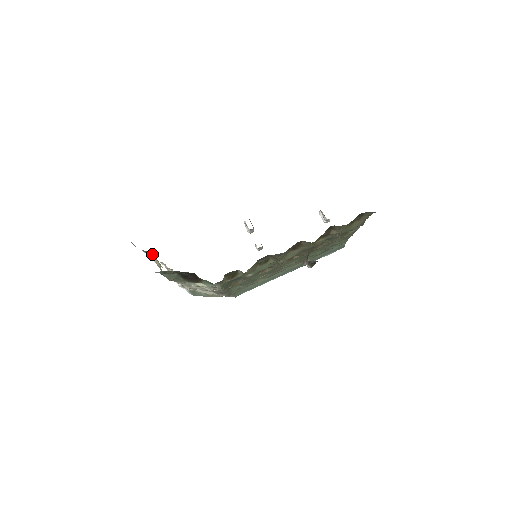
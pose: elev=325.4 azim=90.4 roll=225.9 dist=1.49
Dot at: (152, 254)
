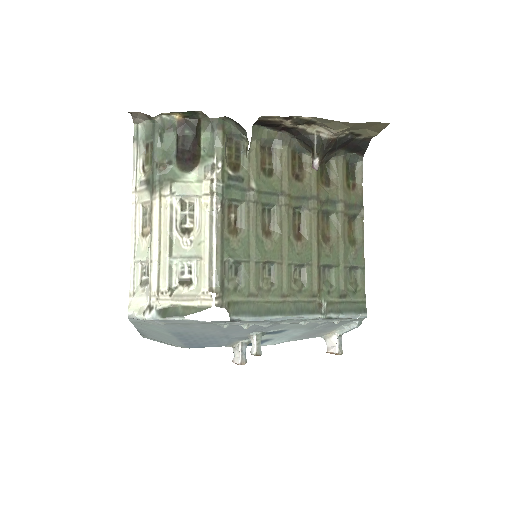
Dot at: (144, 166)
